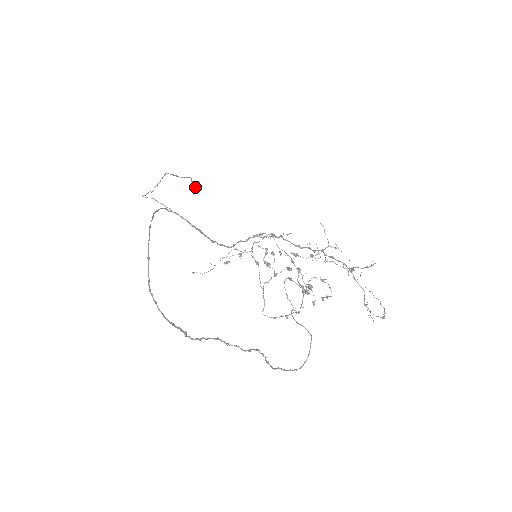
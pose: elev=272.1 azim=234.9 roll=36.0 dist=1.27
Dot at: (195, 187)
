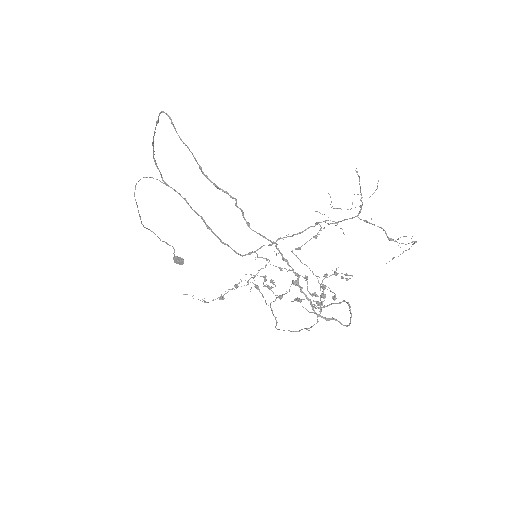
Dot at: (178, 258)
